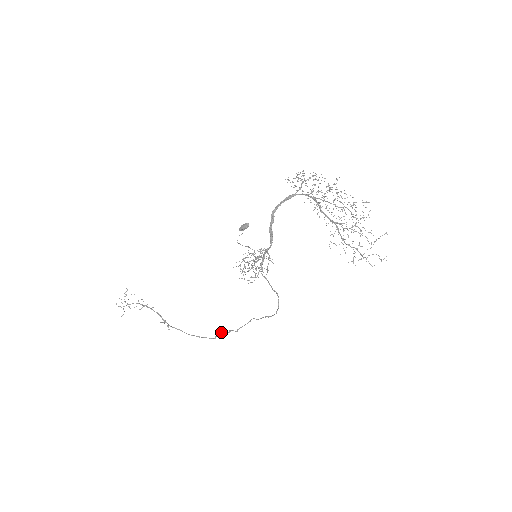
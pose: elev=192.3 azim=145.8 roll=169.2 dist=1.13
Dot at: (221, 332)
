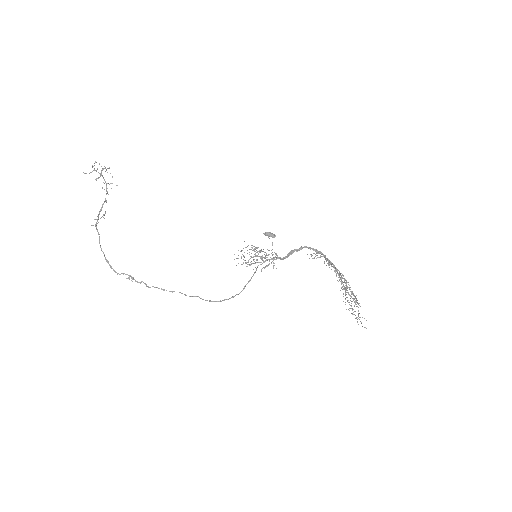
Dot at: occluded
